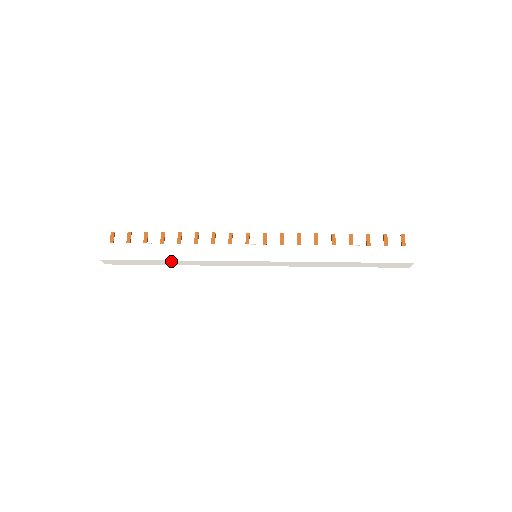
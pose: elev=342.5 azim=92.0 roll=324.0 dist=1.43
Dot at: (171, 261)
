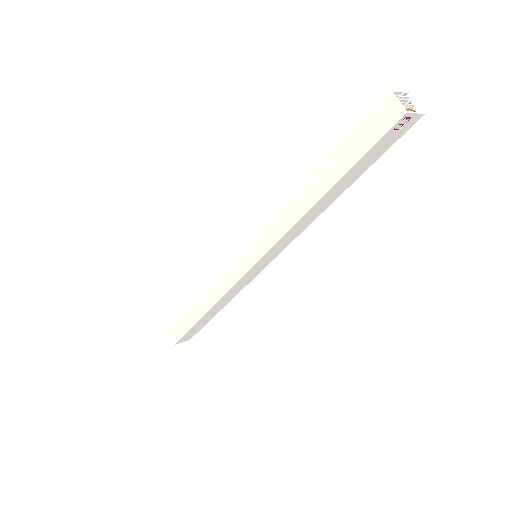
Dot at: (200, 302)
